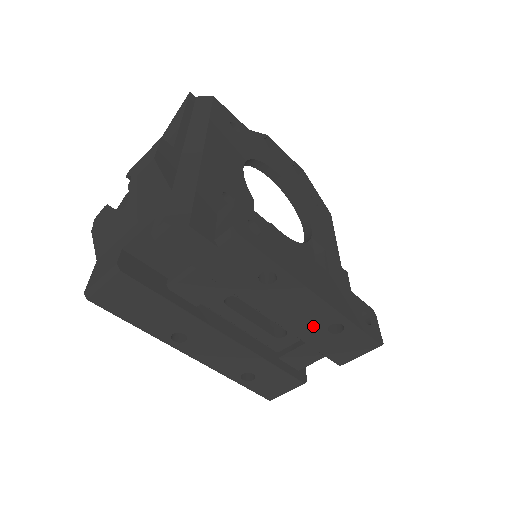
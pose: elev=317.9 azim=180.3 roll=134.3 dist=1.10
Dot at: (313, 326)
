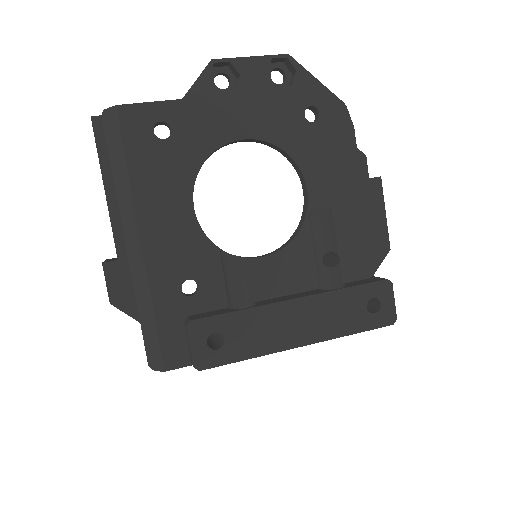
Dot at: occluded
